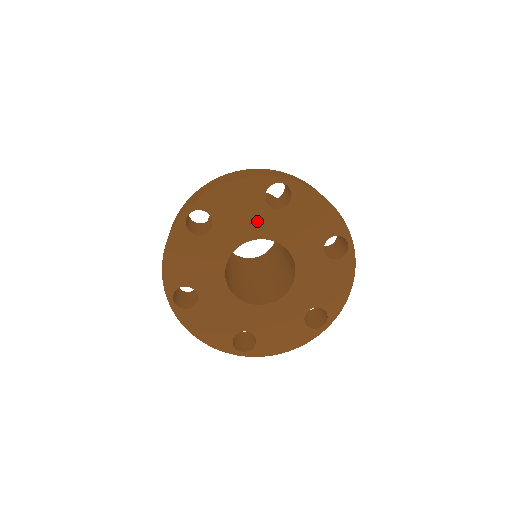
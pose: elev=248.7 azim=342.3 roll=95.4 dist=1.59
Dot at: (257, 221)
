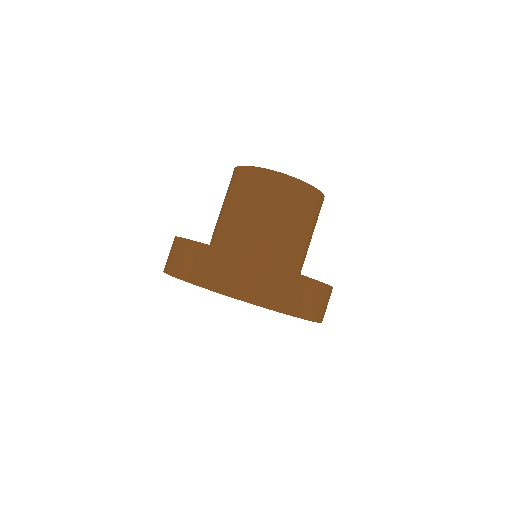
Dot at: occluded
